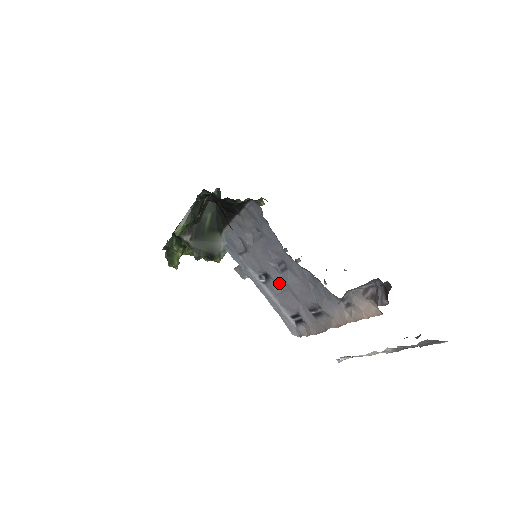
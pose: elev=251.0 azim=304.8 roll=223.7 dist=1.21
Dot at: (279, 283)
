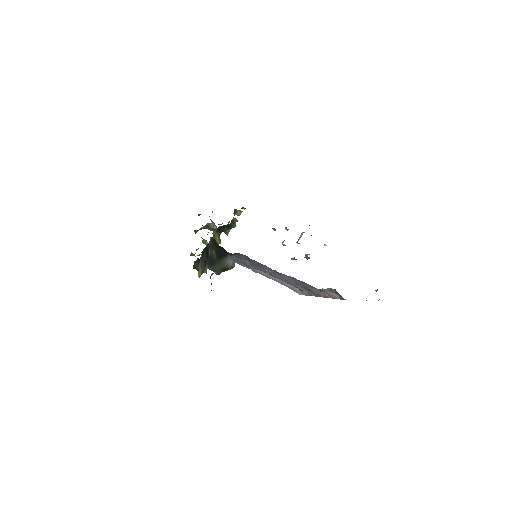
Dot at: (278, 277)
